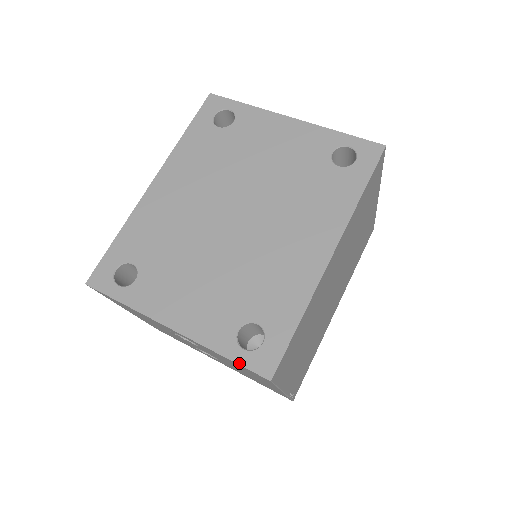
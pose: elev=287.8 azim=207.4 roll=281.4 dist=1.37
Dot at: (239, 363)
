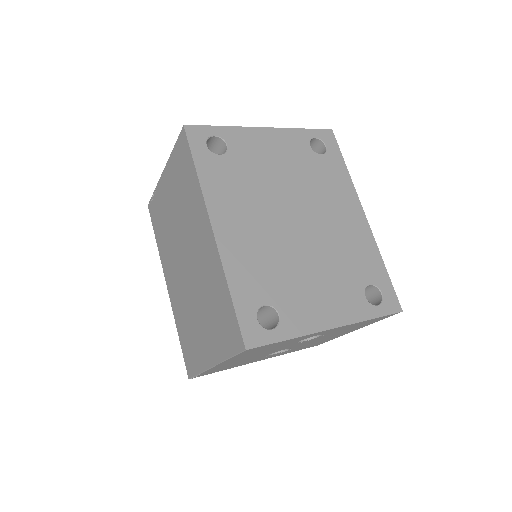
Dot at: (383, 315)
